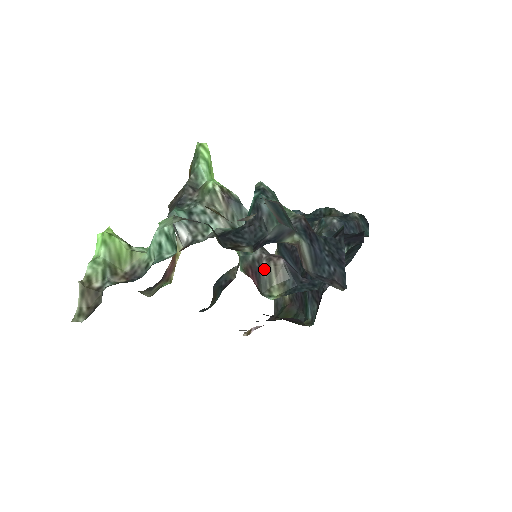
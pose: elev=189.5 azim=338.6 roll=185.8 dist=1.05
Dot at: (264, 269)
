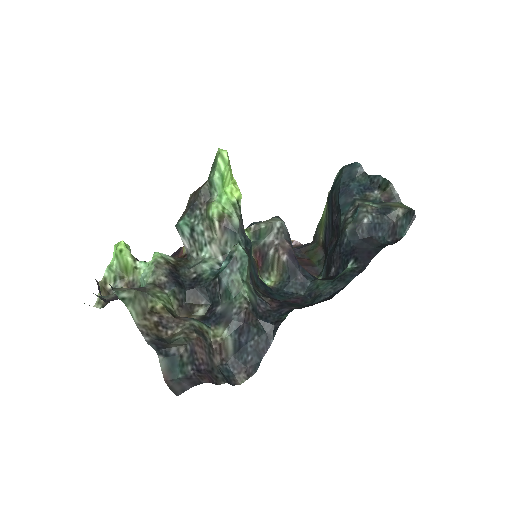
Dot at: (270, 256)
